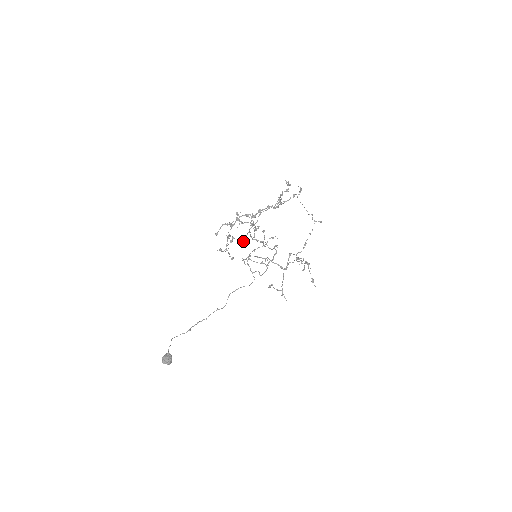
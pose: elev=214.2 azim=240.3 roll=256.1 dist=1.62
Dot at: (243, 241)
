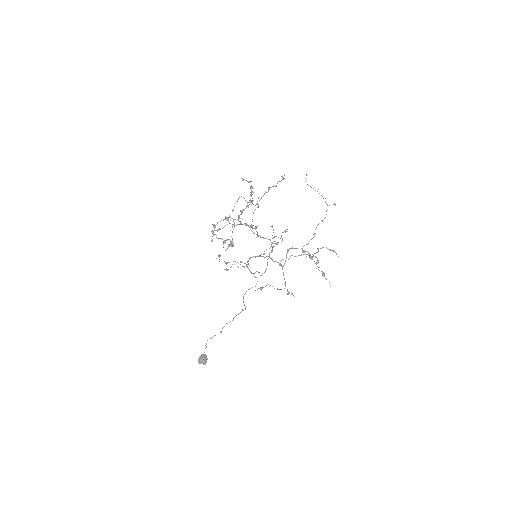
Dot at: (231, 245)
